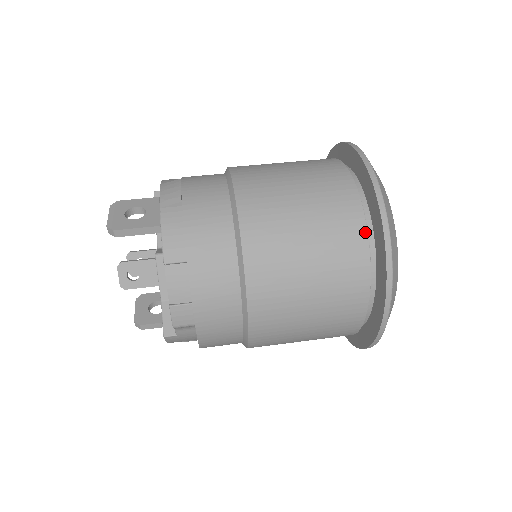
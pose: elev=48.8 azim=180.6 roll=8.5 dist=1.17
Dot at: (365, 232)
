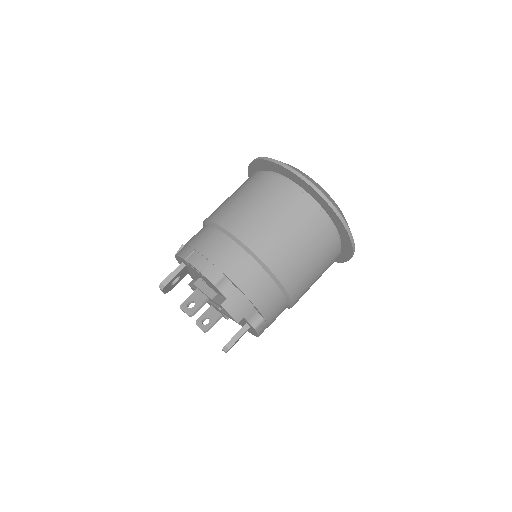
Dot at: (265, 172)
